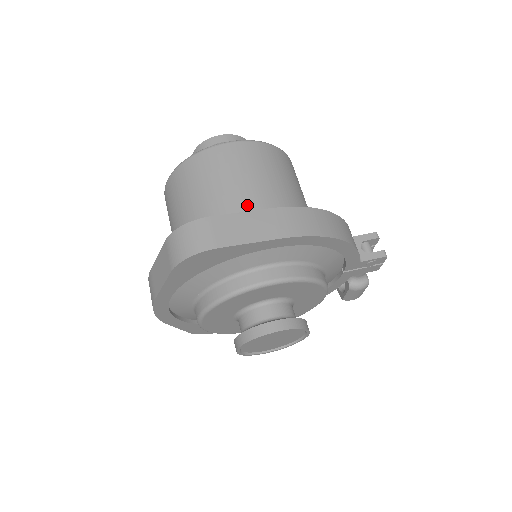
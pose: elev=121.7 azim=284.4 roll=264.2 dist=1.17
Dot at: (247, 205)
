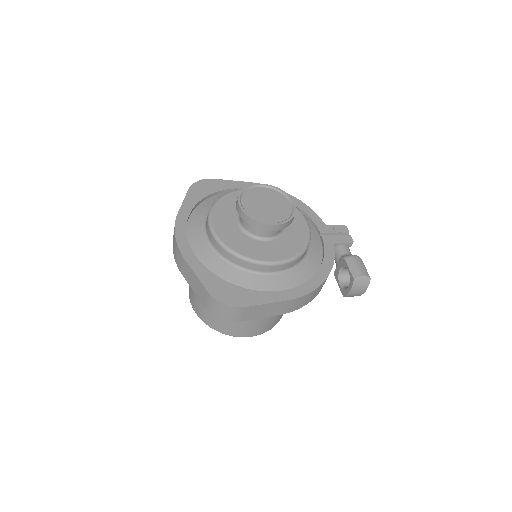
Dot at: occluded
